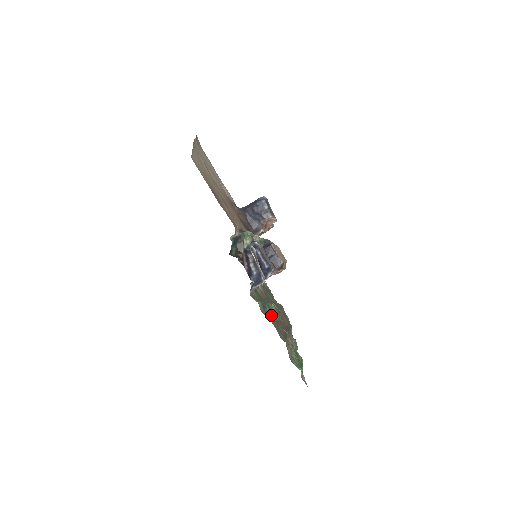
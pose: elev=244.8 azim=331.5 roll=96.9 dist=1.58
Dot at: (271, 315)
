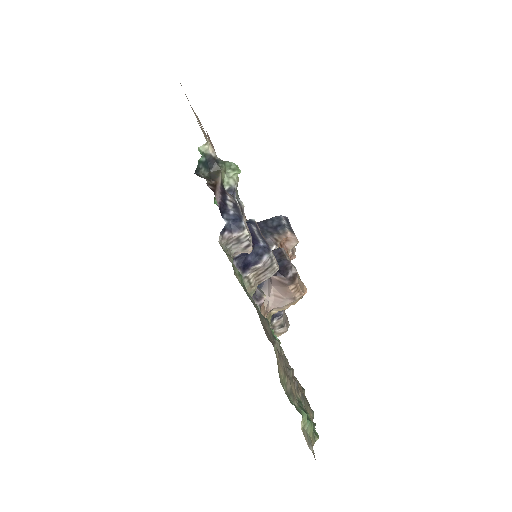
Dot at: occluded
